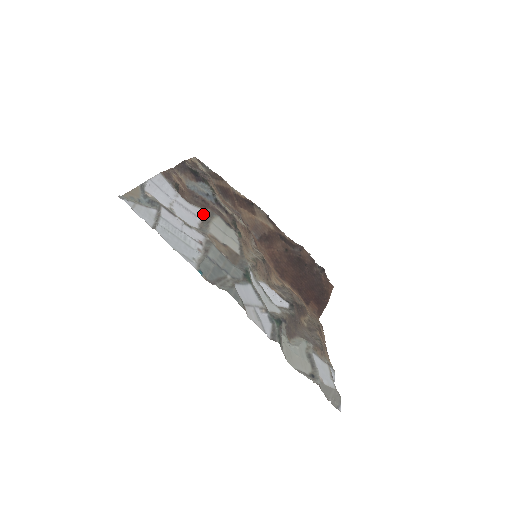
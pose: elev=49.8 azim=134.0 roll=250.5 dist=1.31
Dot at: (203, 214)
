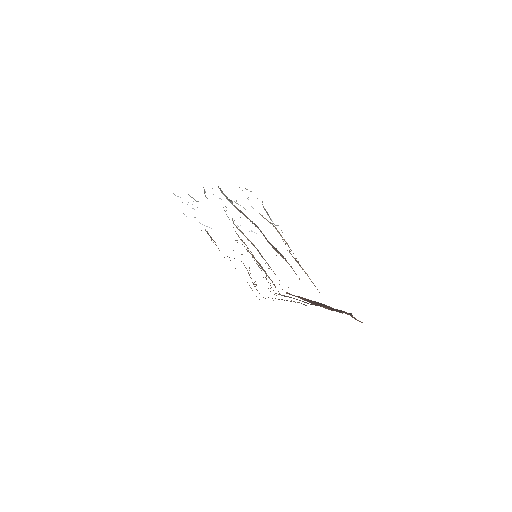
Dot at: occluded
